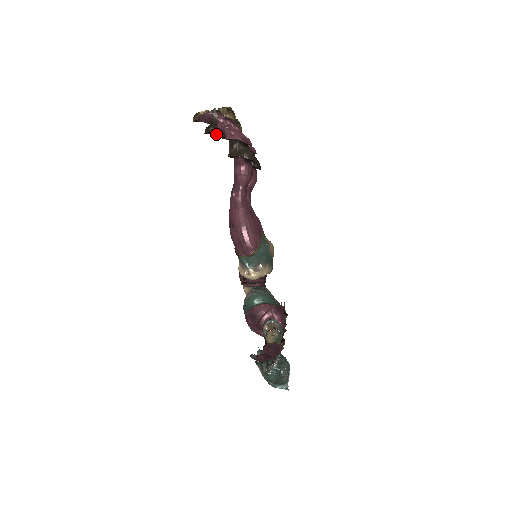
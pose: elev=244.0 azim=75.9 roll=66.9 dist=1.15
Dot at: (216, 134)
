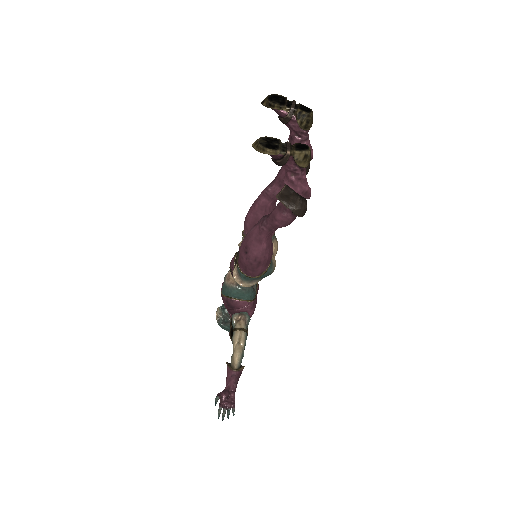
Dot at: (276, 112)
